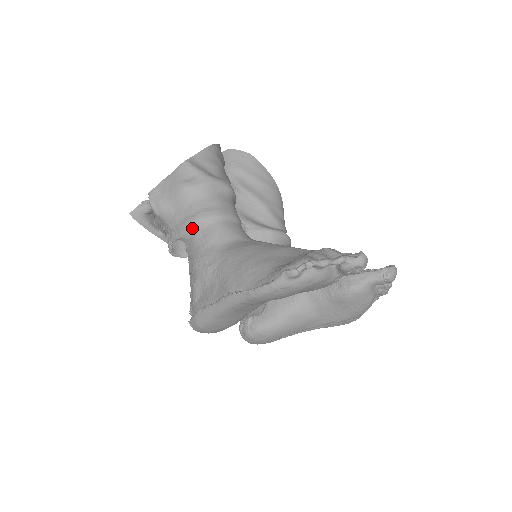
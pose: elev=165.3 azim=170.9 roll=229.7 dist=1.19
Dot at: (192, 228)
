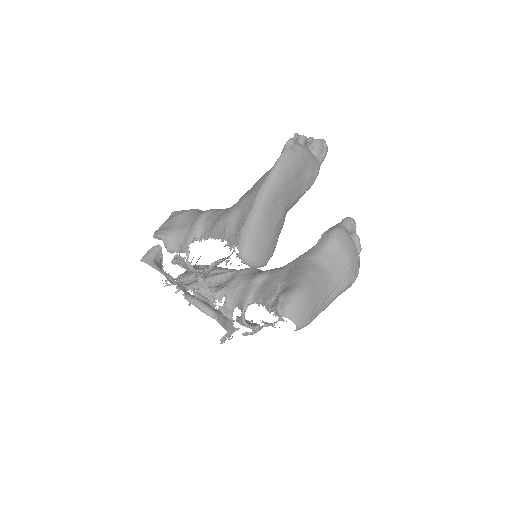
Dot at: (203, 218)
